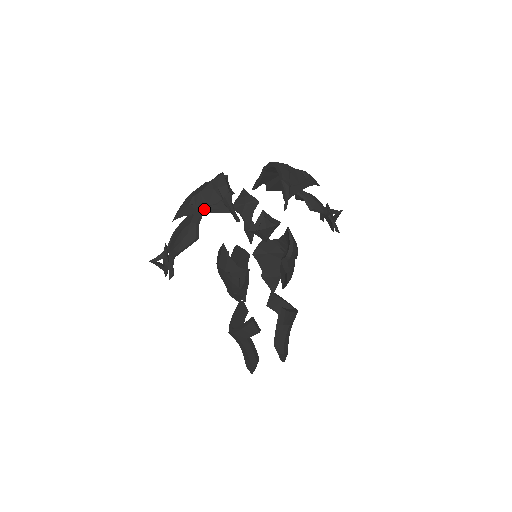
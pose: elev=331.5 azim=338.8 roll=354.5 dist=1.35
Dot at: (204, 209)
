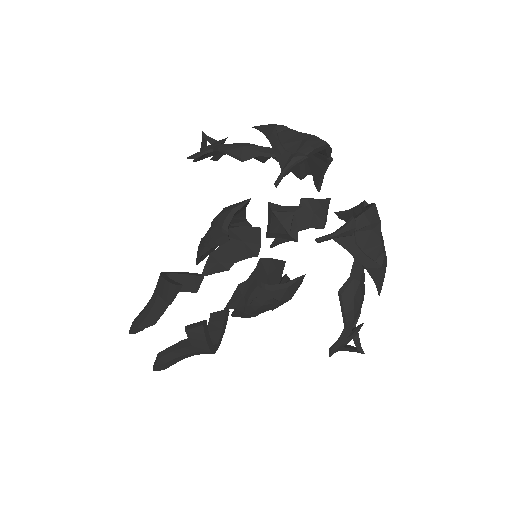
Dot at: (275, 142)
